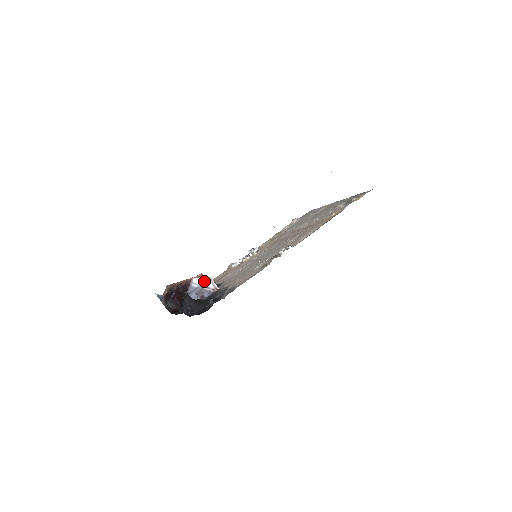
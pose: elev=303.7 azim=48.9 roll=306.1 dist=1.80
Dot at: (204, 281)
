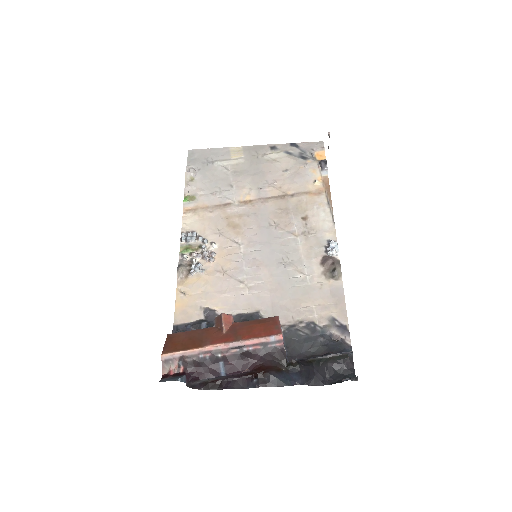
Dot at: occluded
